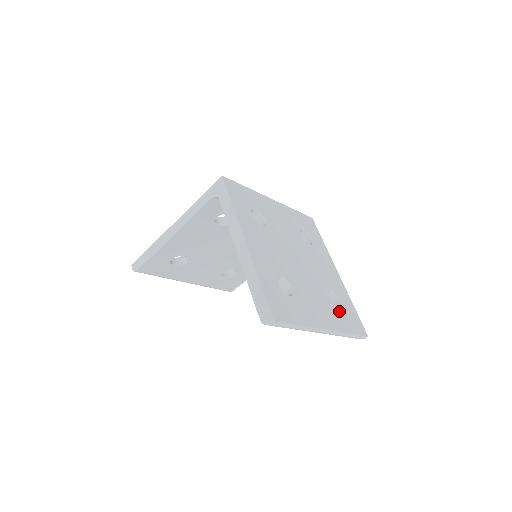
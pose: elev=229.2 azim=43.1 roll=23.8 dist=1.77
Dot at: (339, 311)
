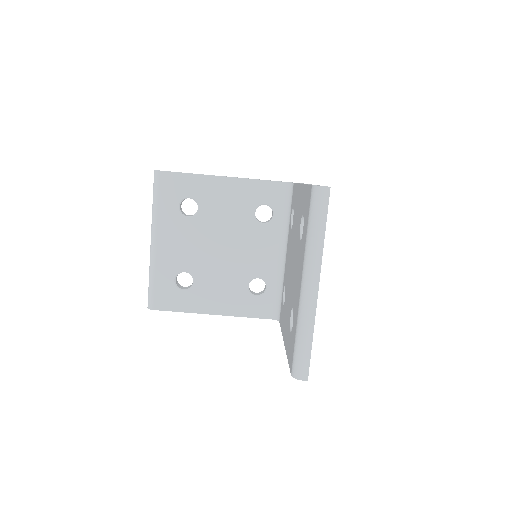
Dot at: occluded
